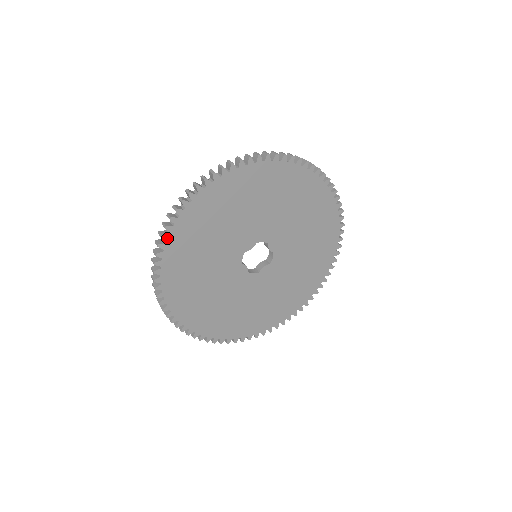
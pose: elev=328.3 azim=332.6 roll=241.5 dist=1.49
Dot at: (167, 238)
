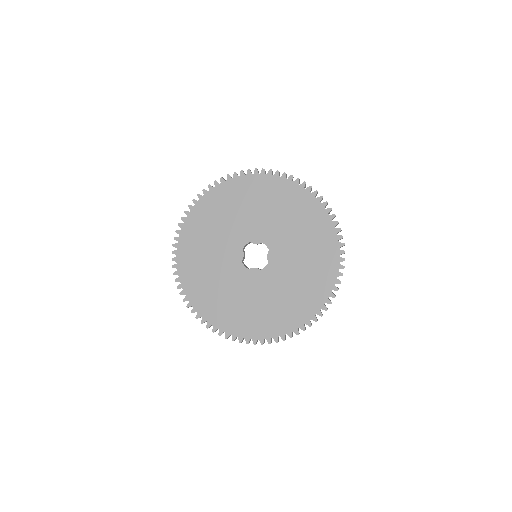
Dot at: (187, 299)
